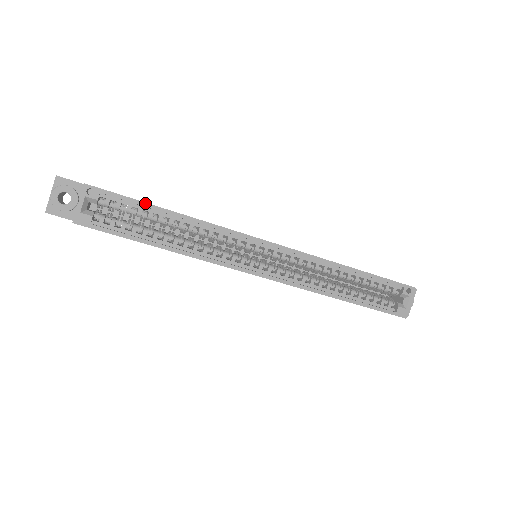
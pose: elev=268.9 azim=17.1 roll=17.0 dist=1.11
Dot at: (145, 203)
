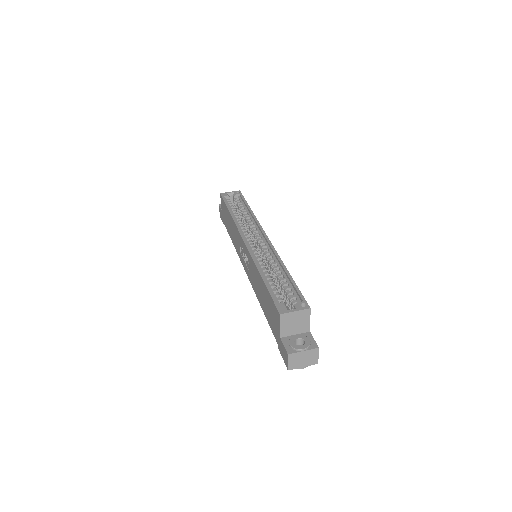
Dot at: occluded
